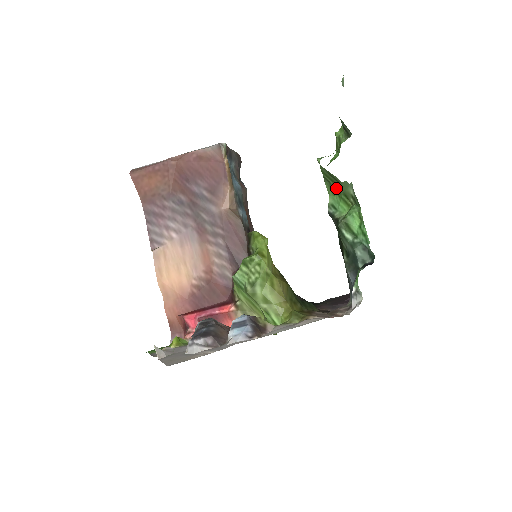
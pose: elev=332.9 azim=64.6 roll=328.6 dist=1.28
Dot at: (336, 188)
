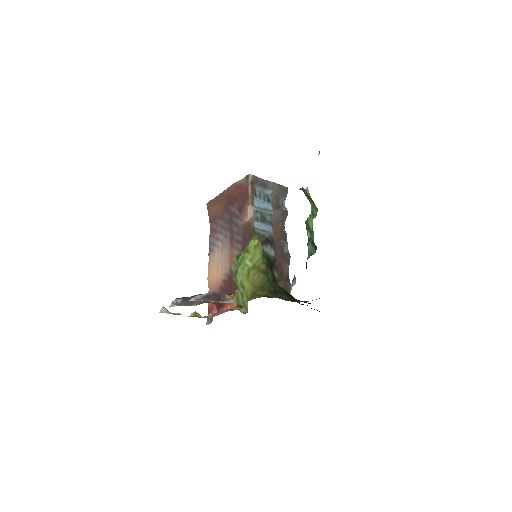
Dot at: (307, 196)
